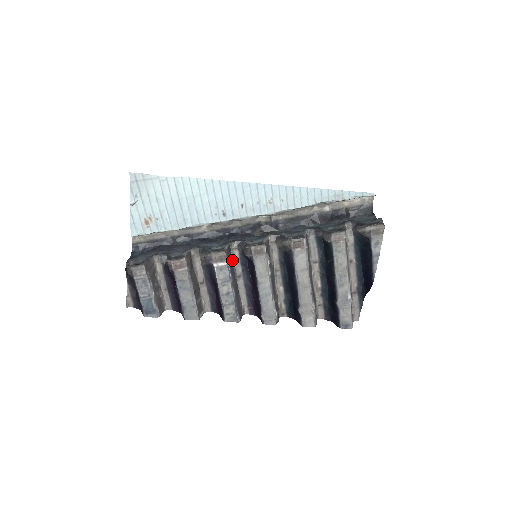
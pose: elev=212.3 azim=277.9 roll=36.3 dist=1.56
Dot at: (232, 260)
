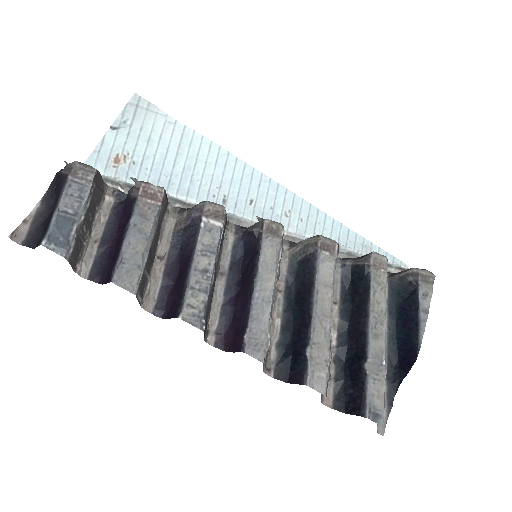
Dot at: (222, 242)
